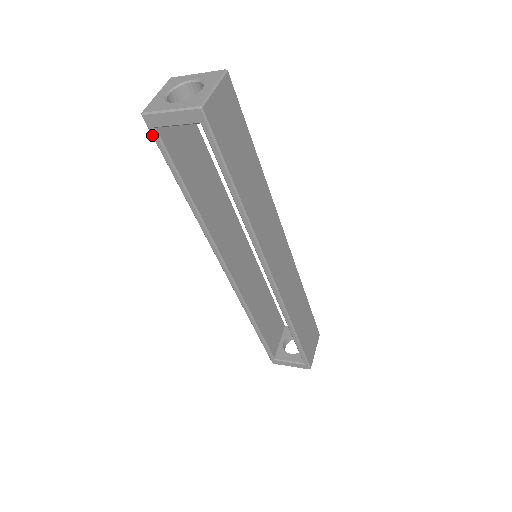
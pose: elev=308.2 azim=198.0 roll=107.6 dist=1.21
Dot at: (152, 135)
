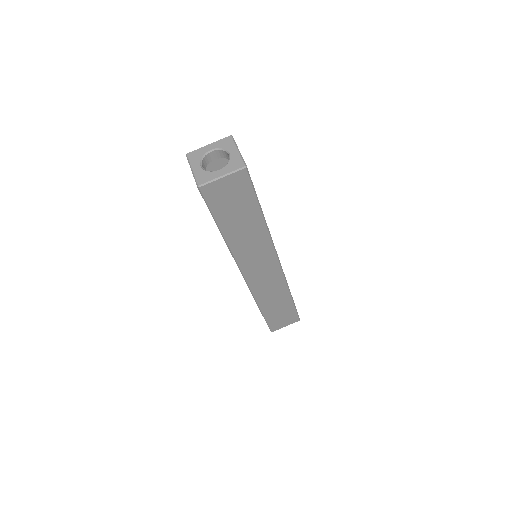
Dot at: occluded
